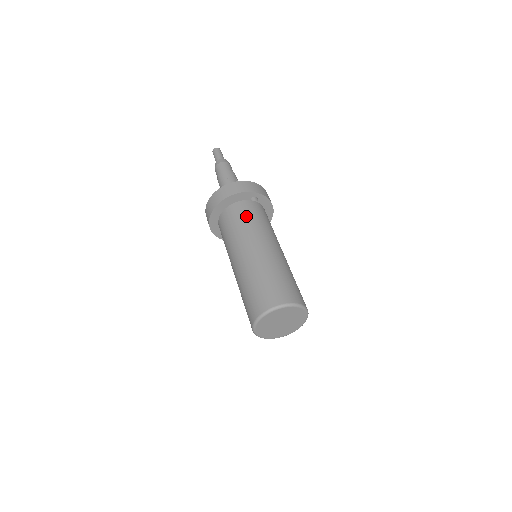
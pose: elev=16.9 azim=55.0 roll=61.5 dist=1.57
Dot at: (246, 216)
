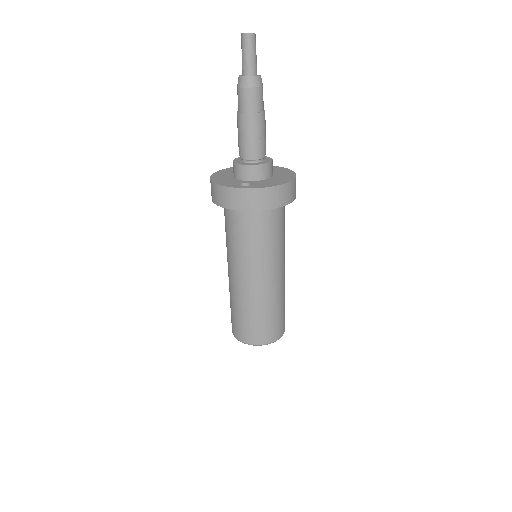
Dot at: (231, 232)
